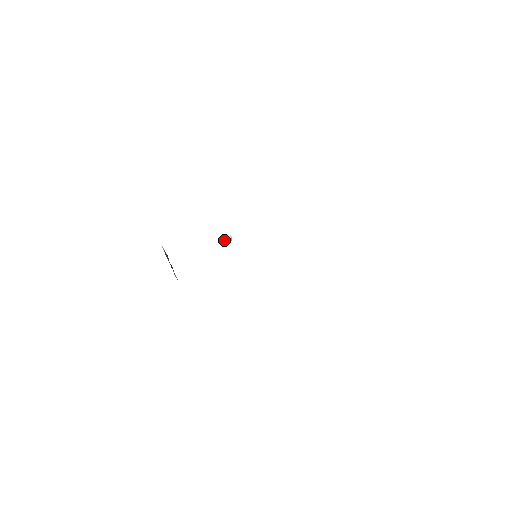
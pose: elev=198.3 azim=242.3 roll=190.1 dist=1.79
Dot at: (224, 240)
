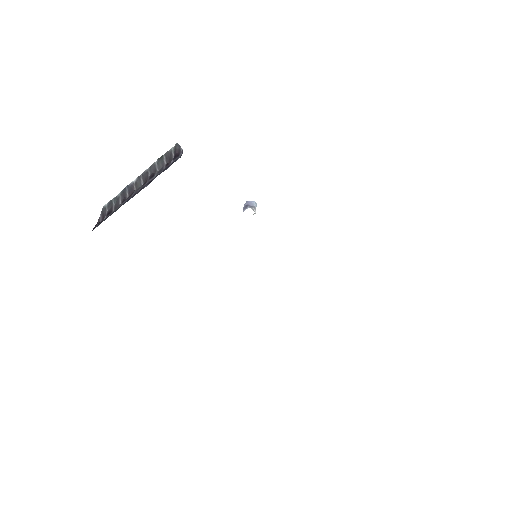
Dot at: (250, 205)
